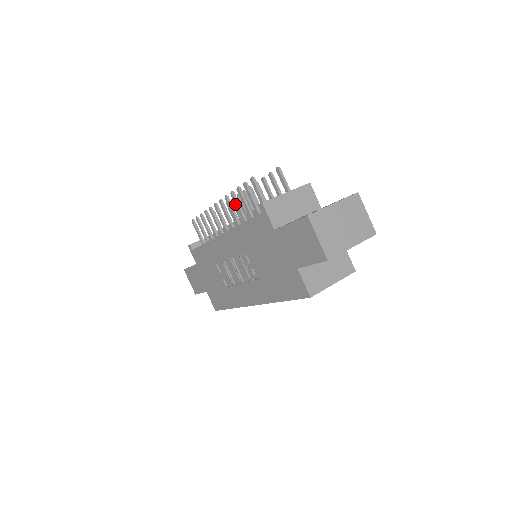
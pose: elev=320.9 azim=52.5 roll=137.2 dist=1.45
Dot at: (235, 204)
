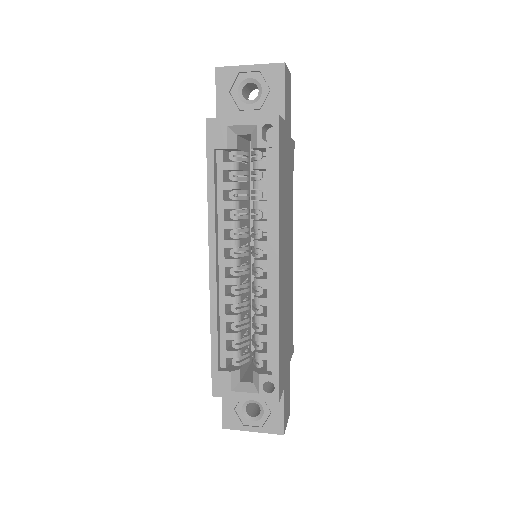
Dot at: occluded
